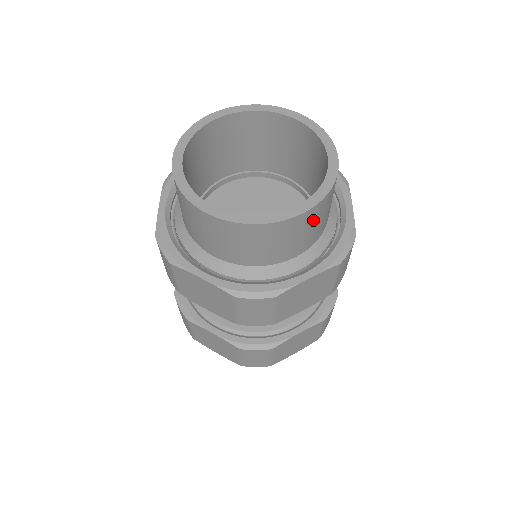
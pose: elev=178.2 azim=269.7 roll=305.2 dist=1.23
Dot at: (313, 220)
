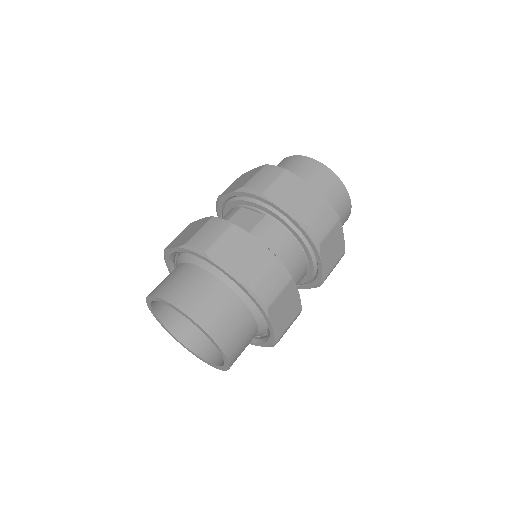
Dot at: occluded
